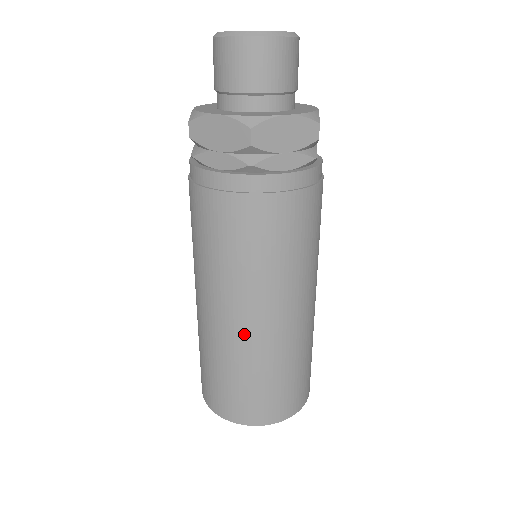
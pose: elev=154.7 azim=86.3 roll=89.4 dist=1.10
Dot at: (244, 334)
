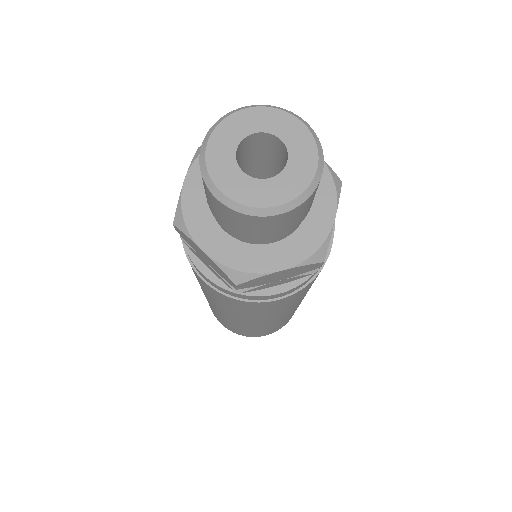
Dot at: (234, 322)
